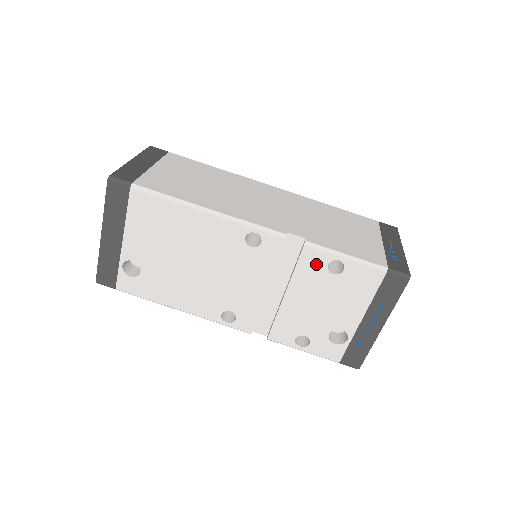
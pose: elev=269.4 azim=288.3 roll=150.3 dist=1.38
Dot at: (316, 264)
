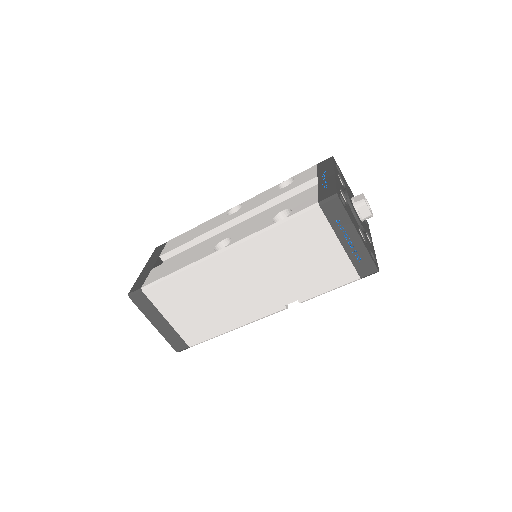
Dot at: occluded
